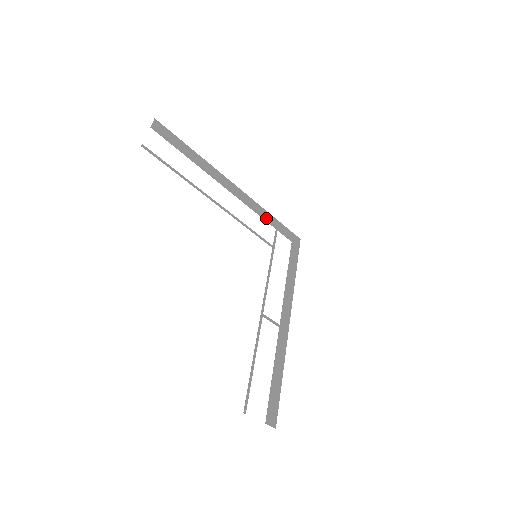
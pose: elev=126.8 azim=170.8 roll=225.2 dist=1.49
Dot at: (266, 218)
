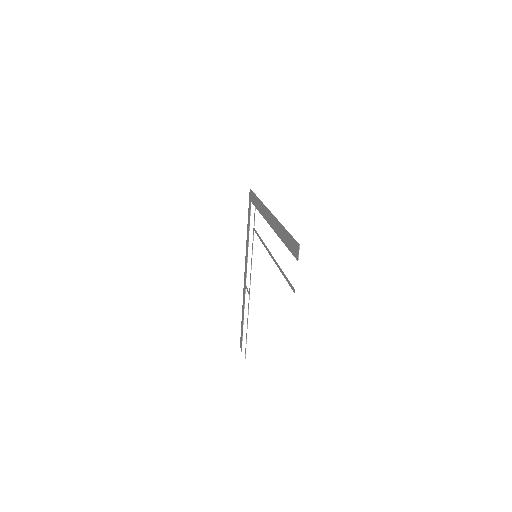
Dot at: (259, 208)
